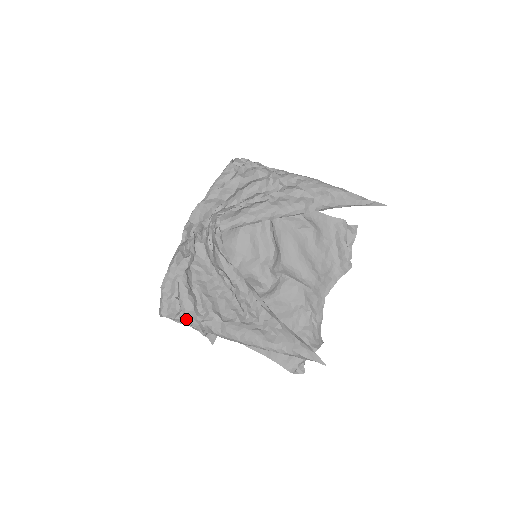
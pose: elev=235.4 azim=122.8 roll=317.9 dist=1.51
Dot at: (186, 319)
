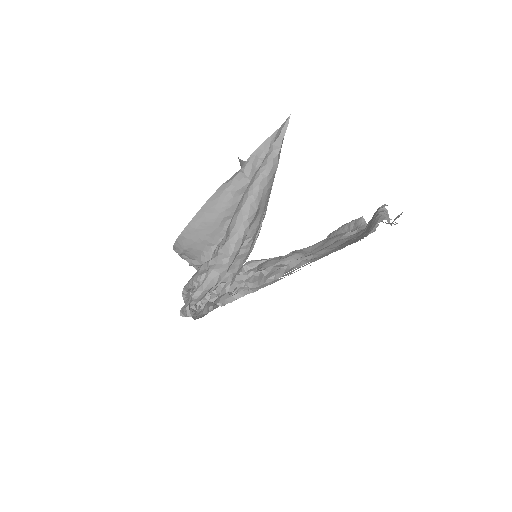
Dot at: (203, 276)
